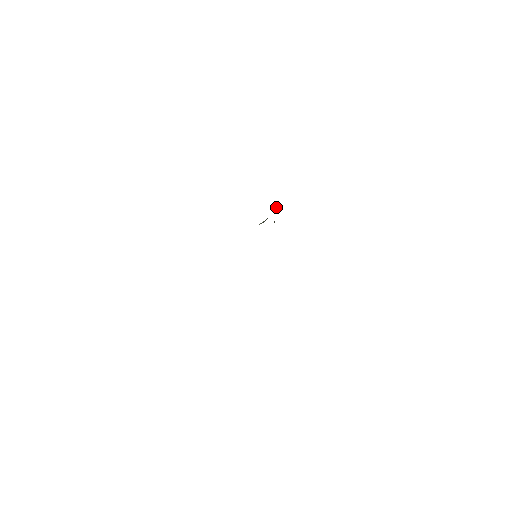
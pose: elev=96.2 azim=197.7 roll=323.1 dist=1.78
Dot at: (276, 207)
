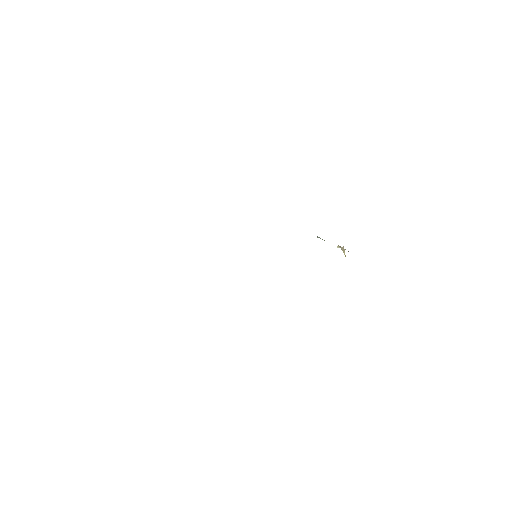
Dot at: occluded
